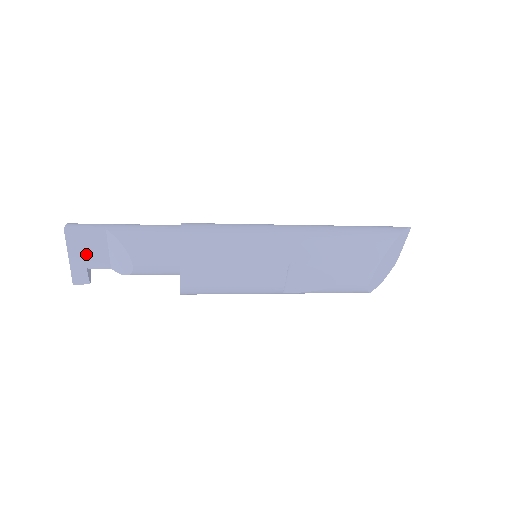
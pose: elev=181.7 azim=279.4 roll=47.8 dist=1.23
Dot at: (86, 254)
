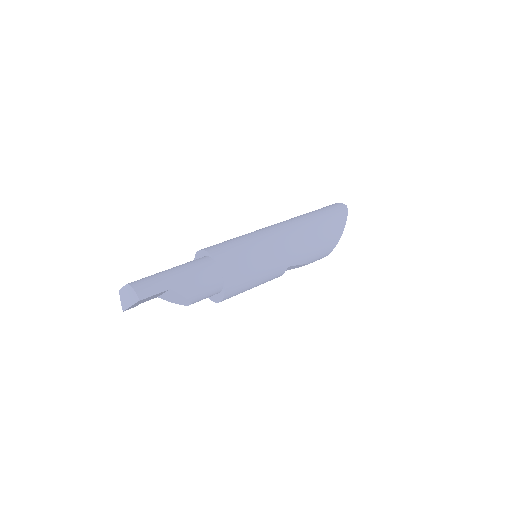
Dot at: (145, 300)
